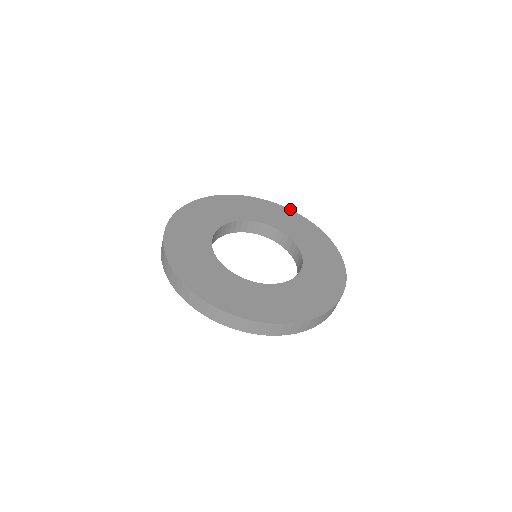
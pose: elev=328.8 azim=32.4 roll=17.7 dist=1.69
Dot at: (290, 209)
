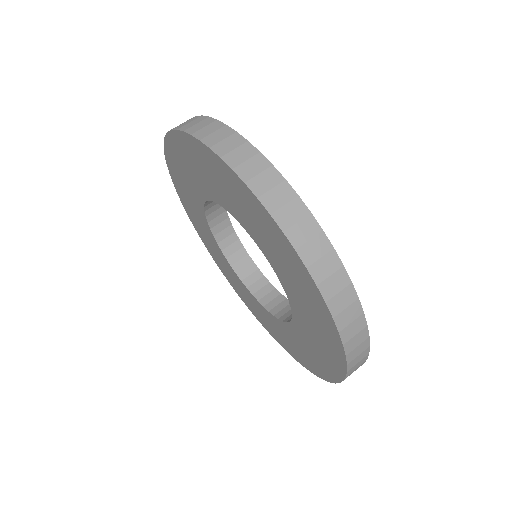
Dot at: occluded
